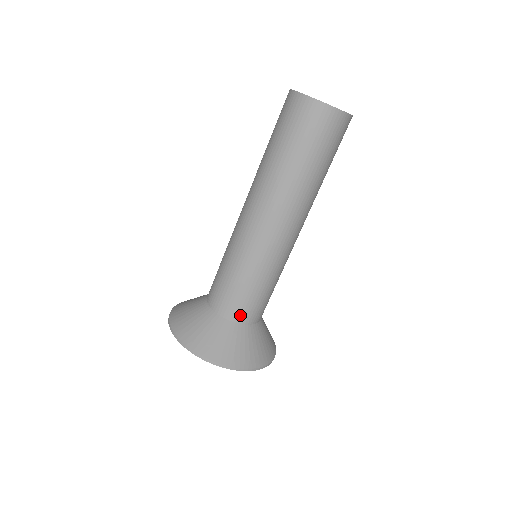
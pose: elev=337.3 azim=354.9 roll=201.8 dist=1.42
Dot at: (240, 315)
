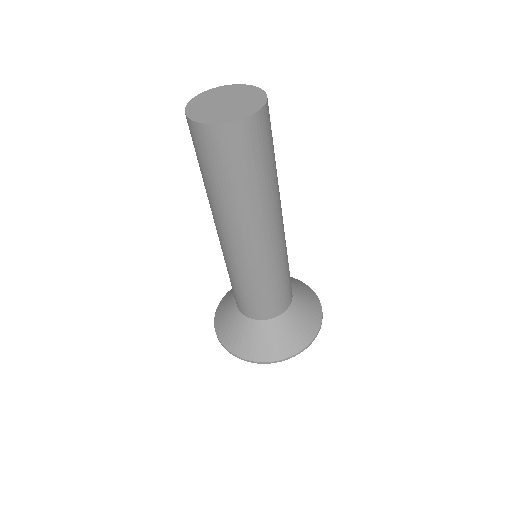
Dot at: (255, 314)
